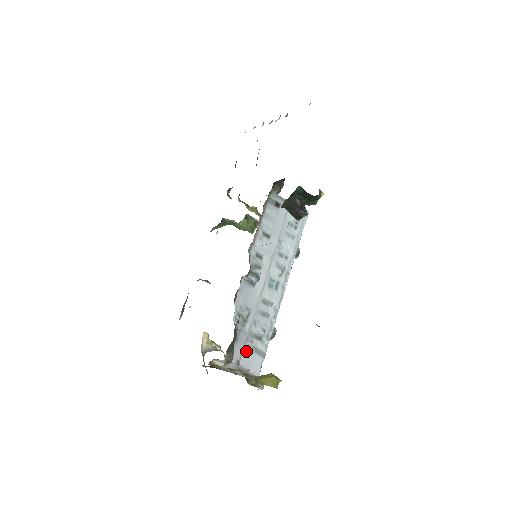
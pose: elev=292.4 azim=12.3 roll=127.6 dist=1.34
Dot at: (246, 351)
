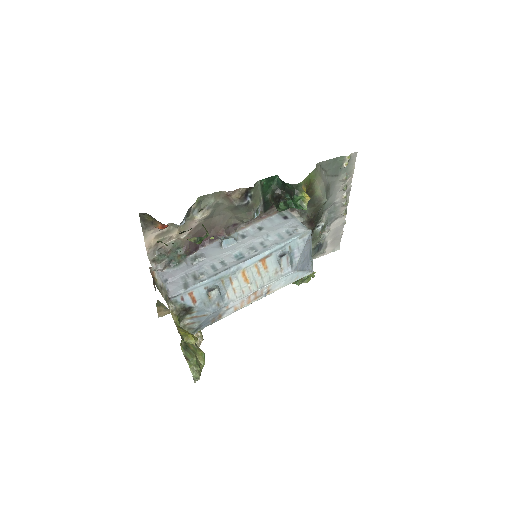
Dot at: (179, 279)
